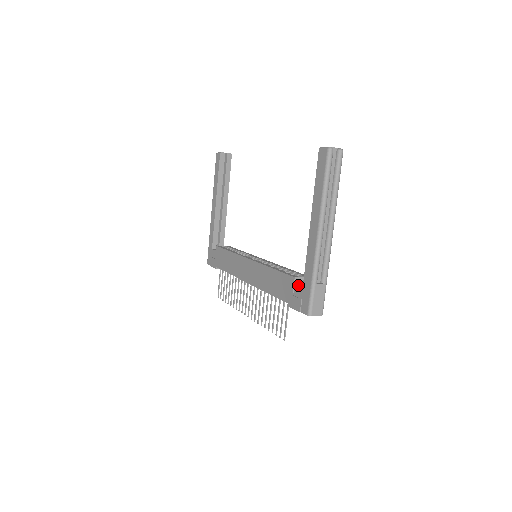
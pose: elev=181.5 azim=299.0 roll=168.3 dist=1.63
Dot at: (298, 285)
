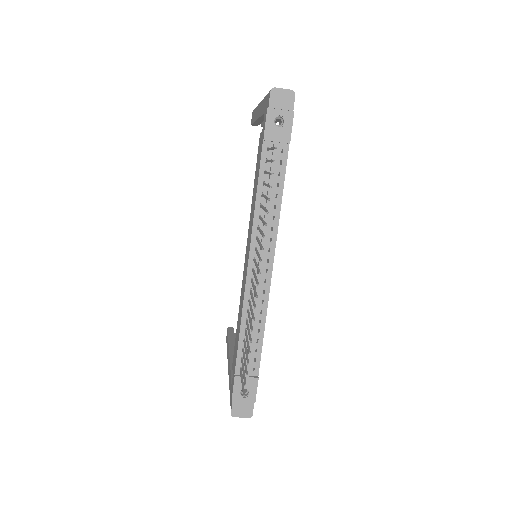
Dot at: occluded
